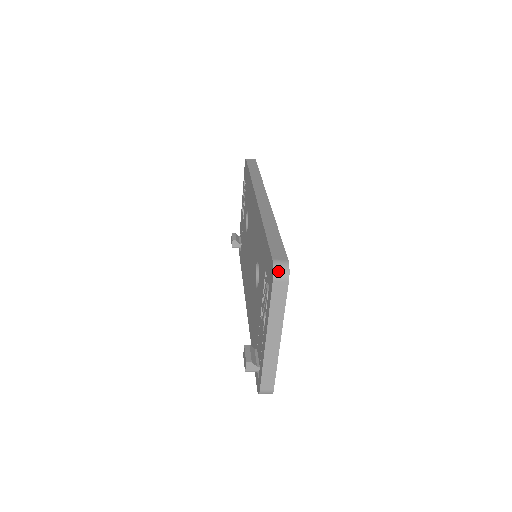
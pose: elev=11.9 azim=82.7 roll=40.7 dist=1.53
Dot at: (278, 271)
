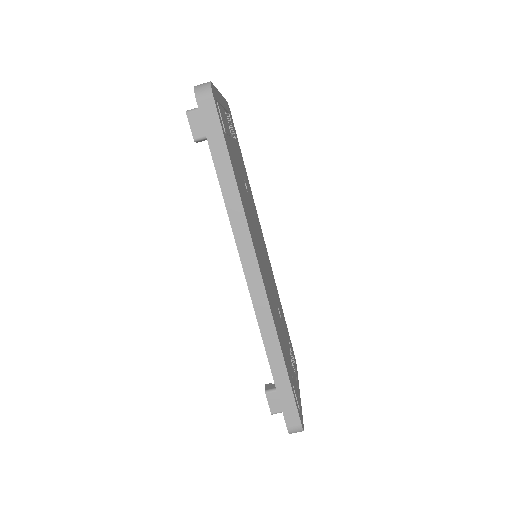
Dot at: occluded
